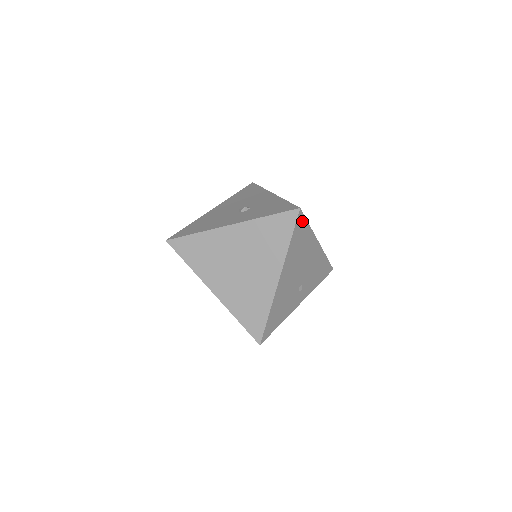
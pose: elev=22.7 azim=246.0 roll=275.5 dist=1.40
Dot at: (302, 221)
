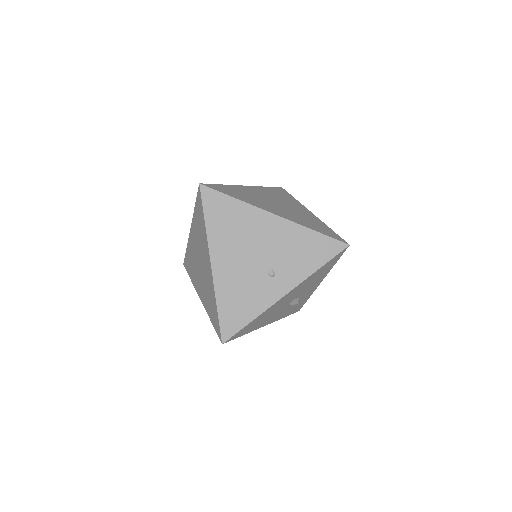
Dot at: (215, 196)
